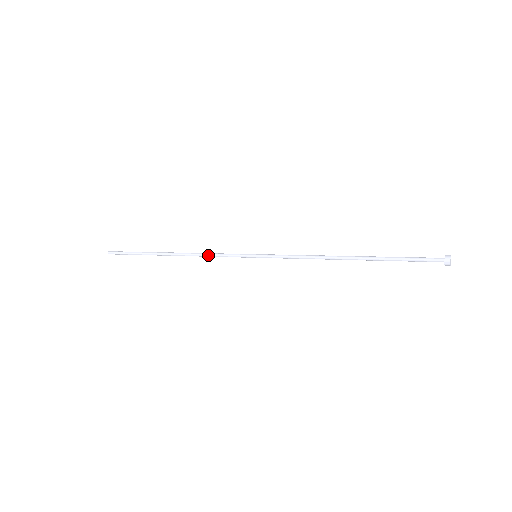
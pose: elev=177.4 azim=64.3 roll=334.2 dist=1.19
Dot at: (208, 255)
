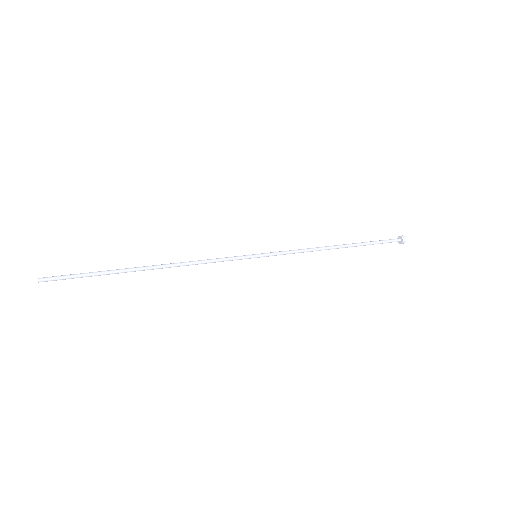
Dot at: (202, 261)
